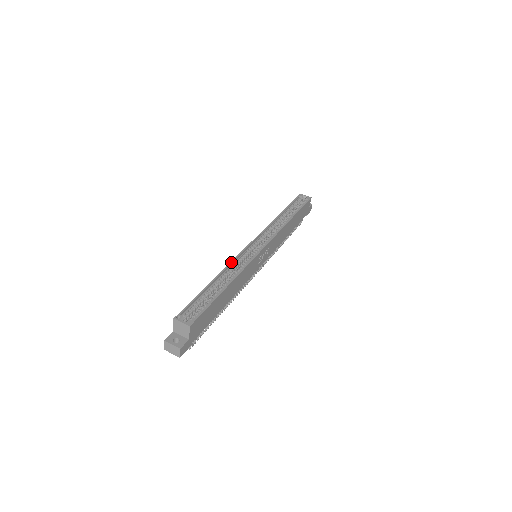
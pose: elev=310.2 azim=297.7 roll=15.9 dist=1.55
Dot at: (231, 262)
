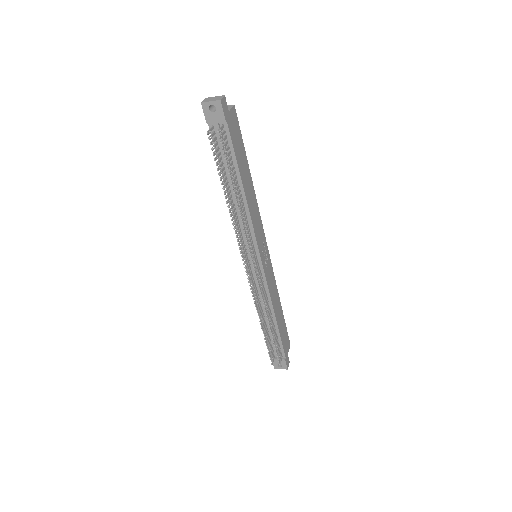
Dot at: occluded
